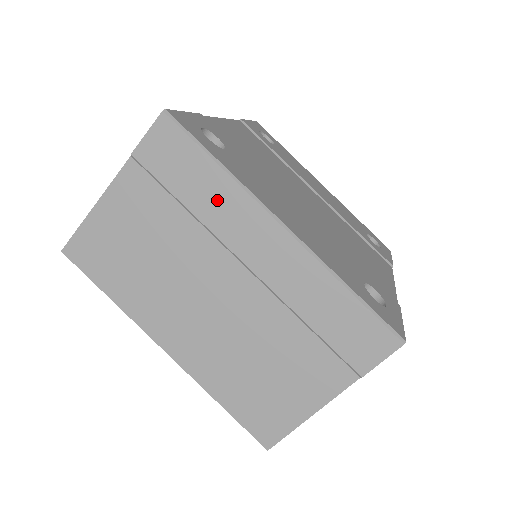
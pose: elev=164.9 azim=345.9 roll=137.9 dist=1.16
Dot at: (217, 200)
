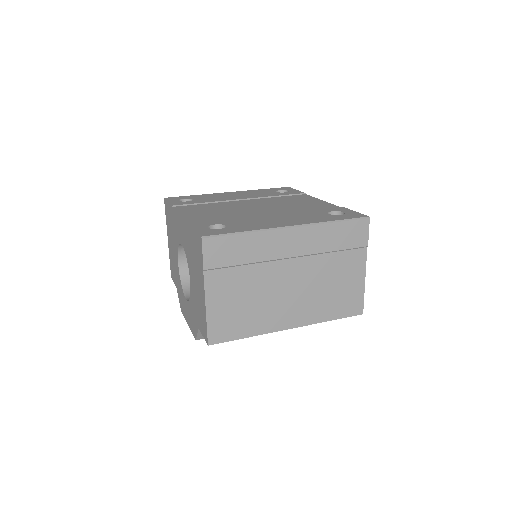
Dot at: (257, 247)
